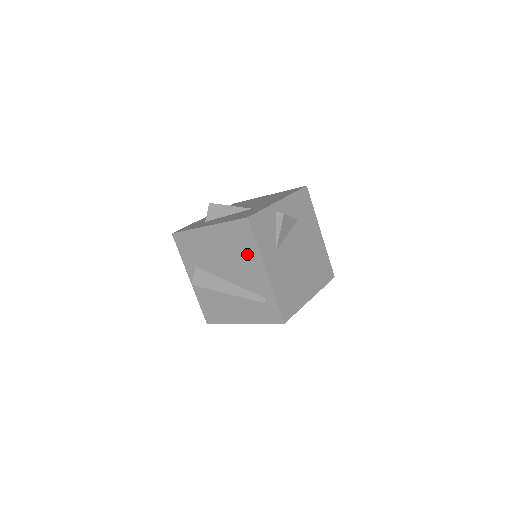
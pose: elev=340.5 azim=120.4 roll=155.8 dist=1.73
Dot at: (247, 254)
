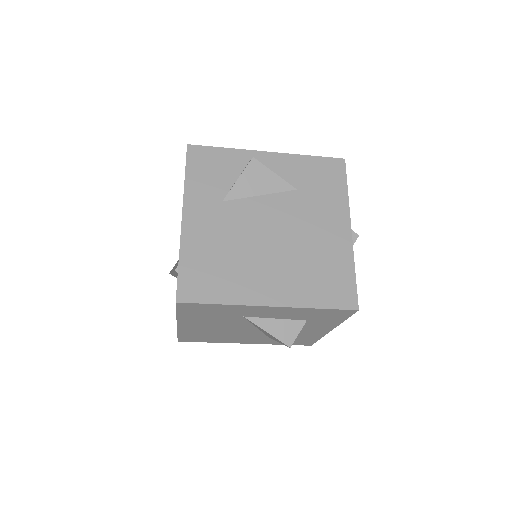
Dot at: occluded
